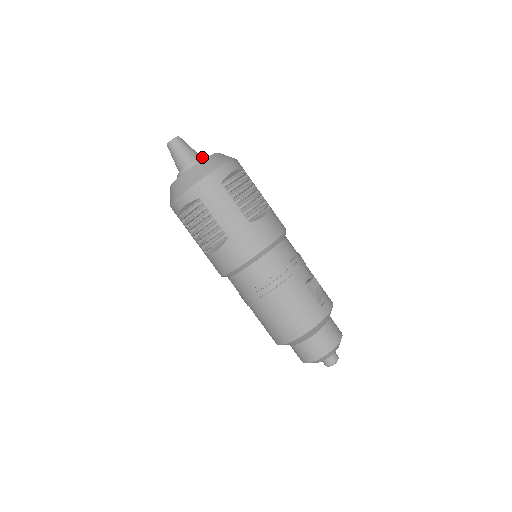
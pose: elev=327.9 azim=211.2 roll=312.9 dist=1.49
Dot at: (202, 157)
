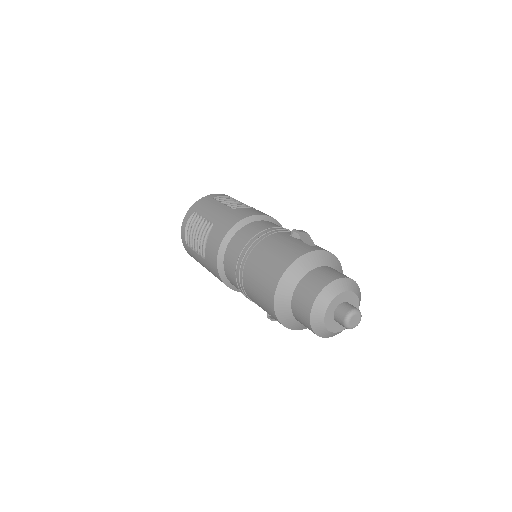
Dot at: occluded
